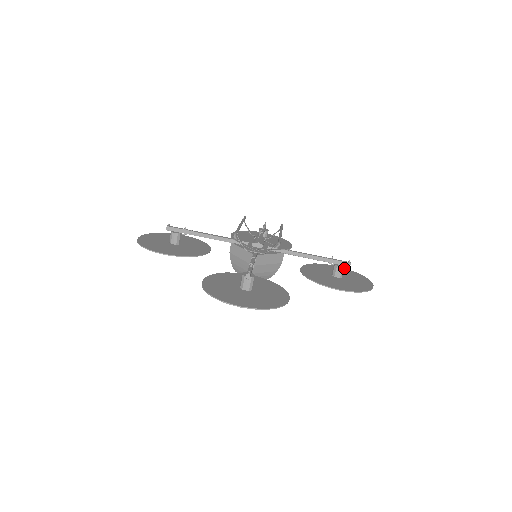
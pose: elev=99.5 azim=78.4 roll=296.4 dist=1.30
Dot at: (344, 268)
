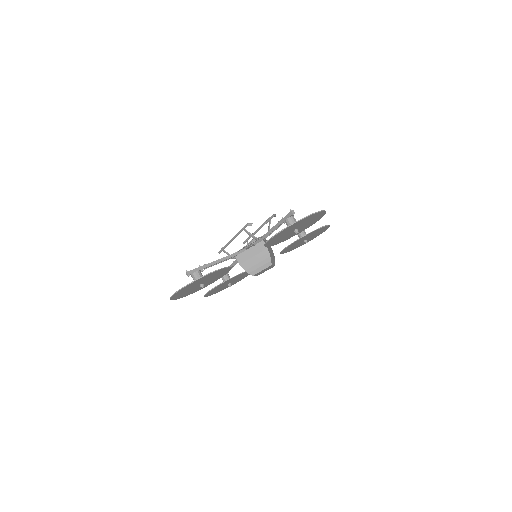
Dot at: occluded
